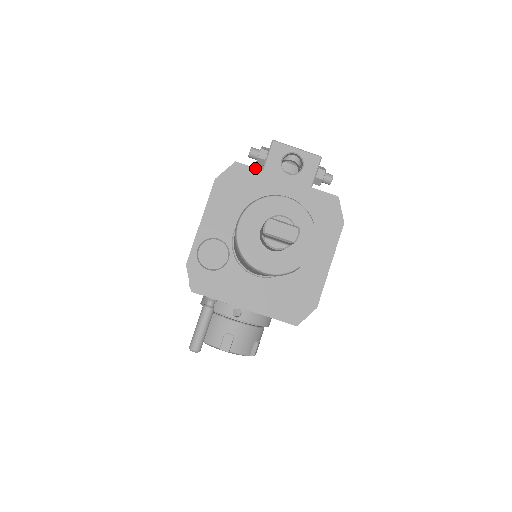
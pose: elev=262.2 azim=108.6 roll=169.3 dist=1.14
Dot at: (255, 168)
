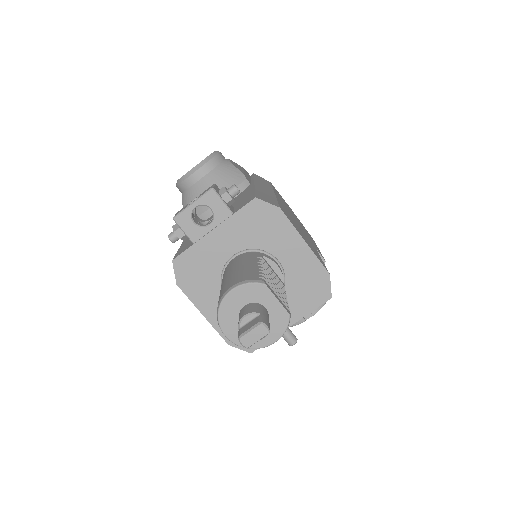
Dot at: (187, 249)
